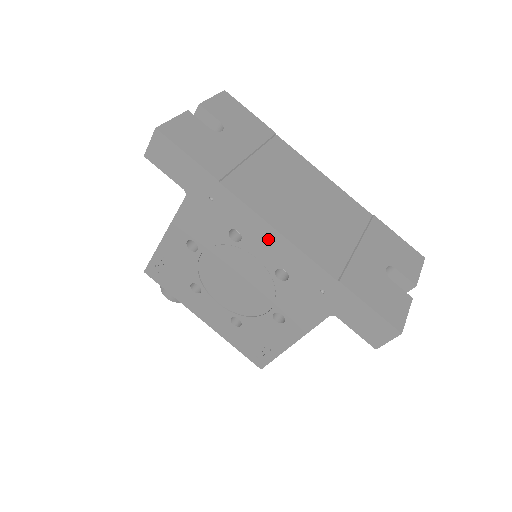
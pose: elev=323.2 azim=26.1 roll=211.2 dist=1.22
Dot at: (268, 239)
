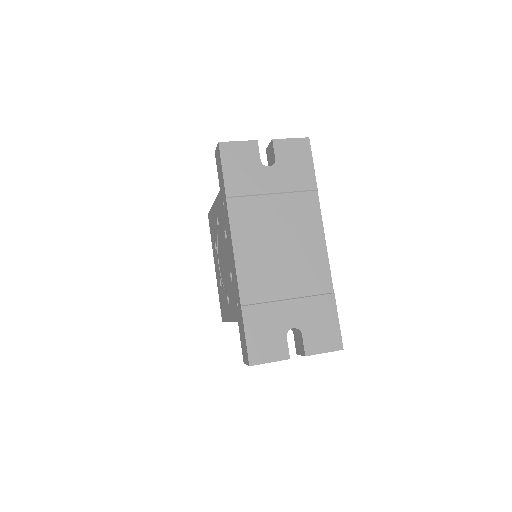
Dot at: (231, 250)
